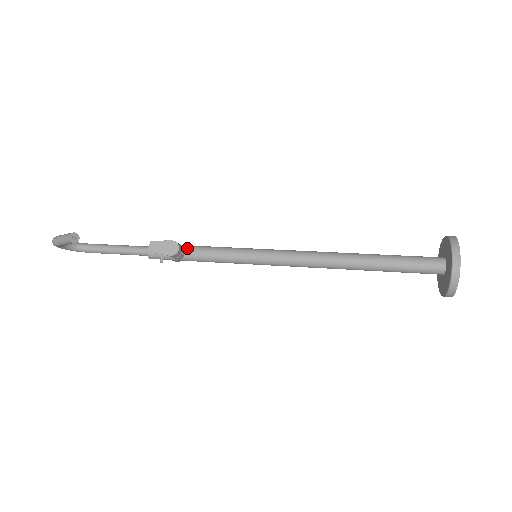
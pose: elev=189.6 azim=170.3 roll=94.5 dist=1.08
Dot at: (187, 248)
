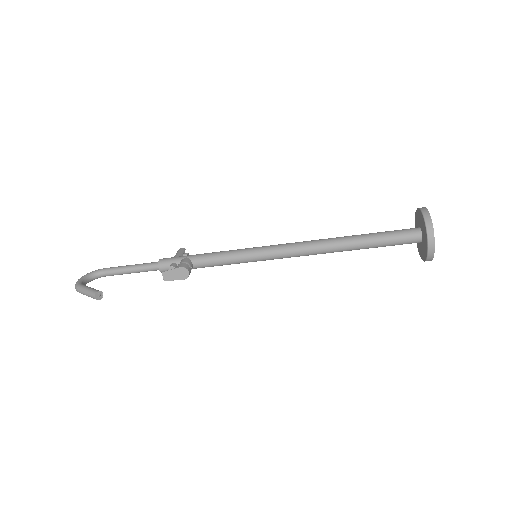
Dot at: (193, 261)
